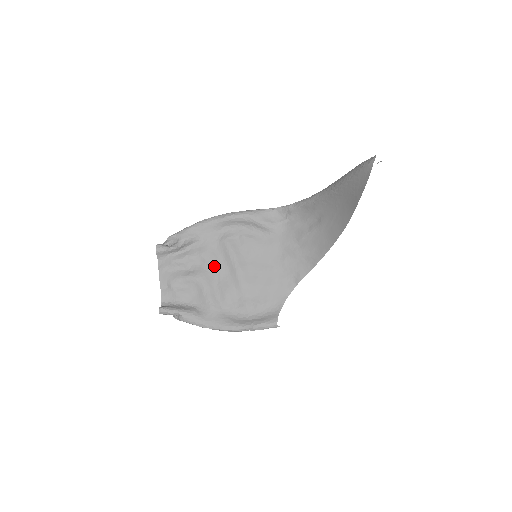
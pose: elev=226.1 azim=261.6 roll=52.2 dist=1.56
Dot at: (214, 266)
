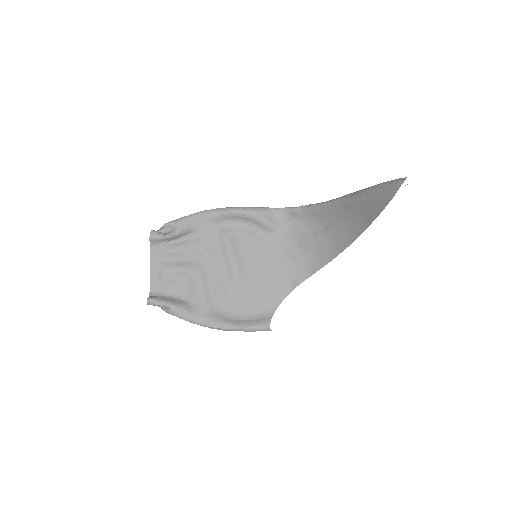
Dot at: (210, 260)
